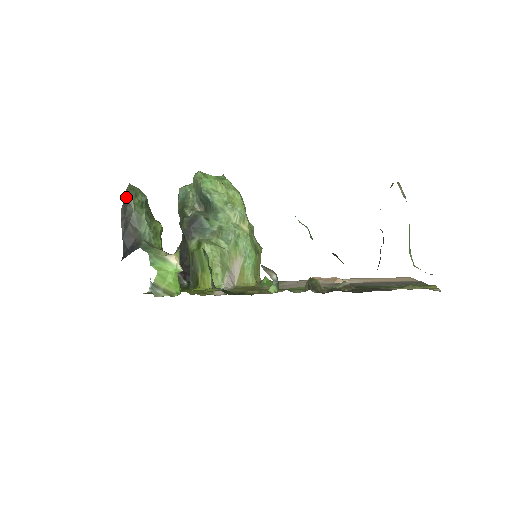
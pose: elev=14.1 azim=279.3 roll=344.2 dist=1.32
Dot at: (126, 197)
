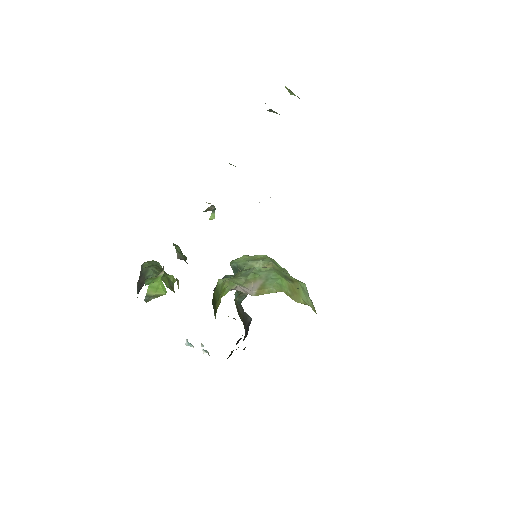
Dot at: occluded
